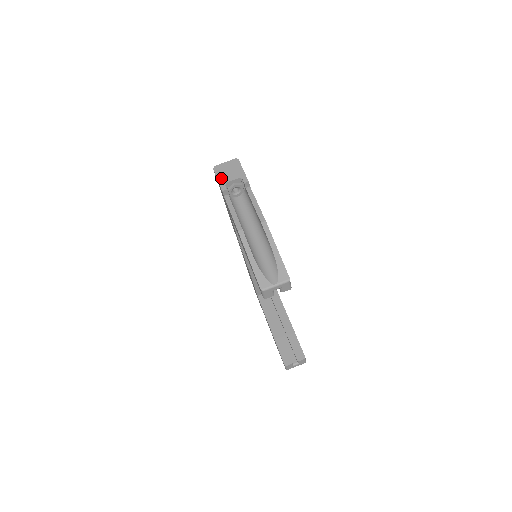
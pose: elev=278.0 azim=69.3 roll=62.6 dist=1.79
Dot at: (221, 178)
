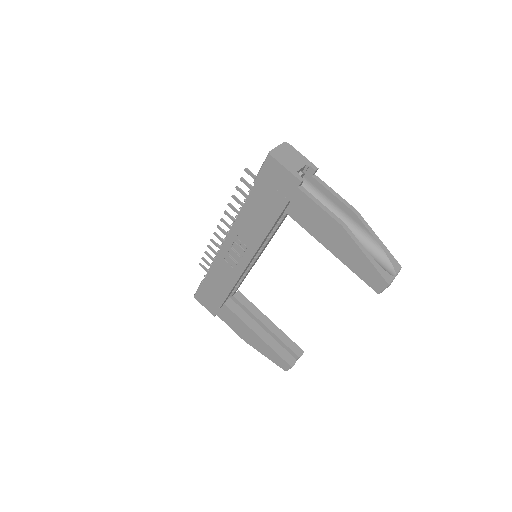
Dot at: (288, 166)
